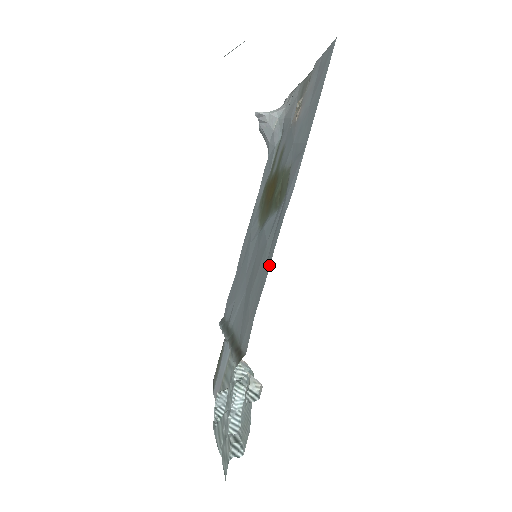
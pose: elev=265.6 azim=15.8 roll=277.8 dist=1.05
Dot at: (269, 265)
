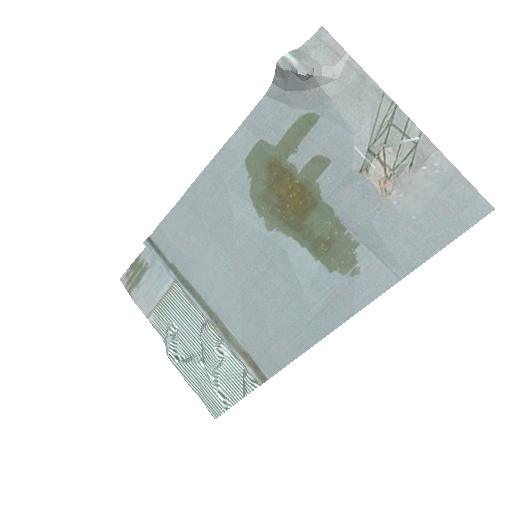
Dot at: (320, 338)
